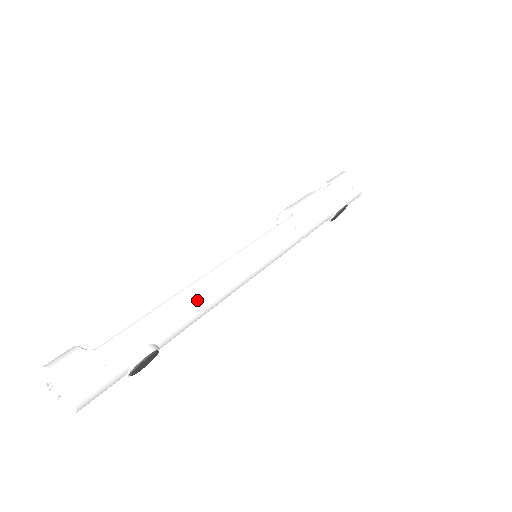
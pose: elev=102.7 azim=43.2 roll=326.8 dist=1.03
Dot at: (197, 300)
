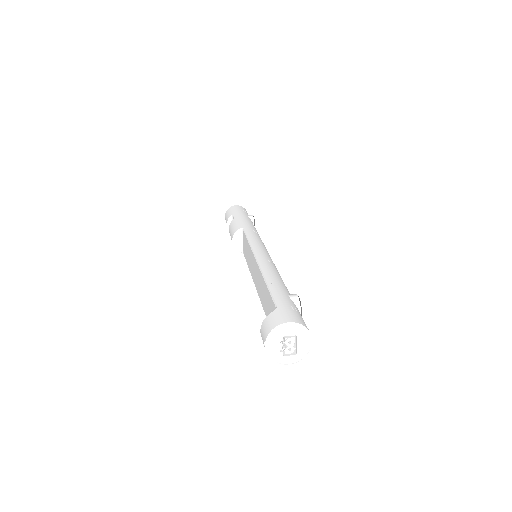
Dot at: (273, 271)
